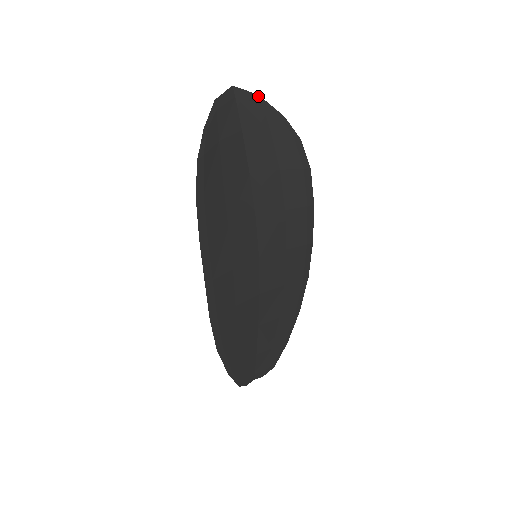
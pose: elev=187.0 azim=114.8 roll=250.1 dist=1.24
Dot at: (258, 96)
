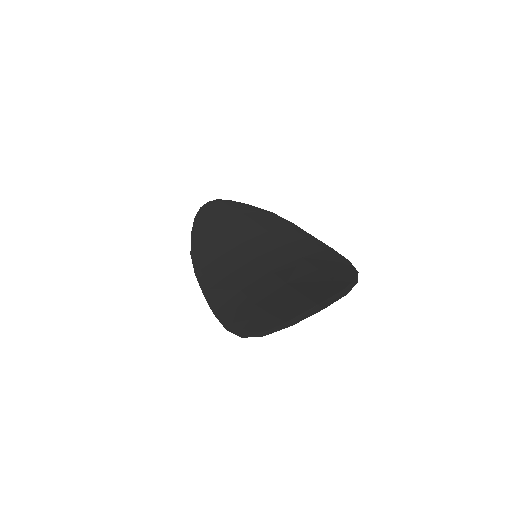
Dot at: (345, 295)
